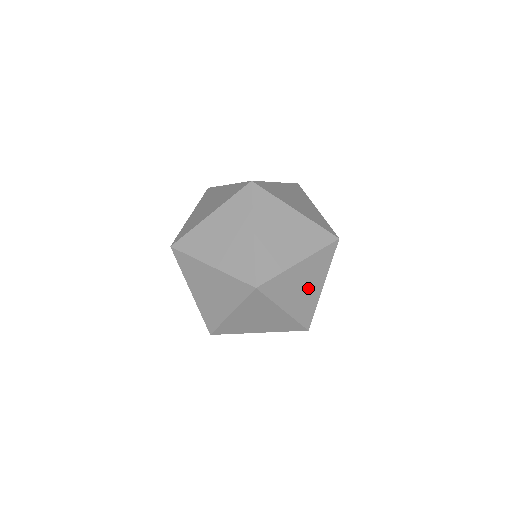
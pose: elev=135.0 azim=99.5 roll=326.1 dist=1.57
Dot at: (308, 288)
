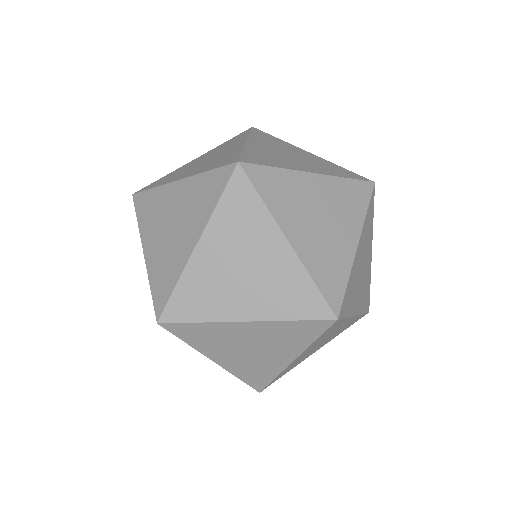
Dot at: (262, 353)
